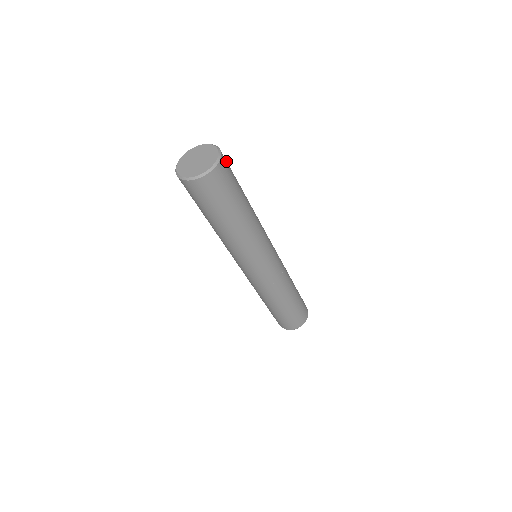
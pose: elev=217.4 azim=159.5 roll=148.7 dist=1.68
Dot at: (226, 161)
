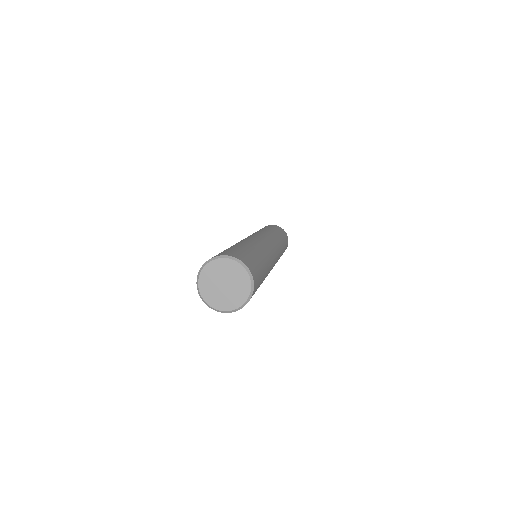
Dot at: occluded
